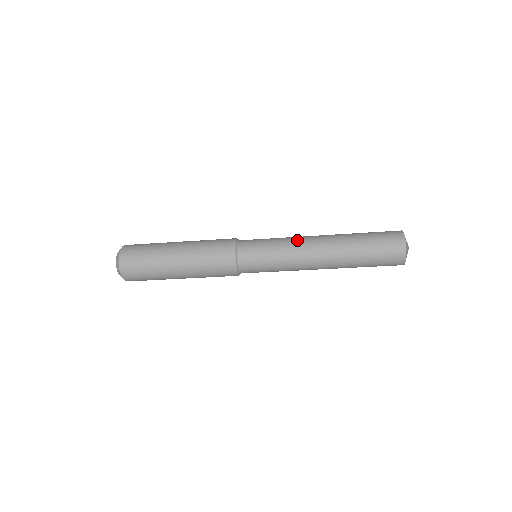
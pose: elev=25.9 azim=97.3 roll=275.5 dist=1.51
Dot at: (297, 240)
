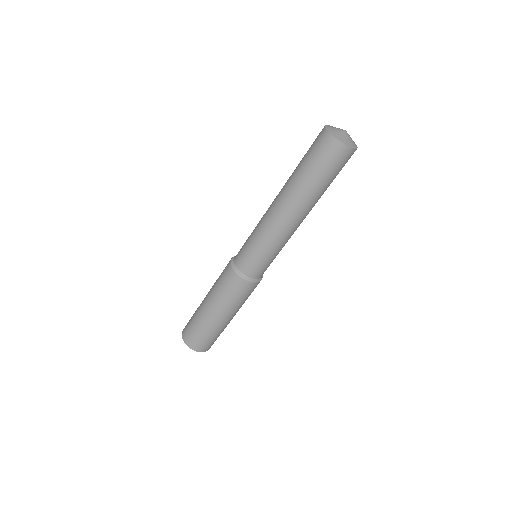
Dot at: occluded
